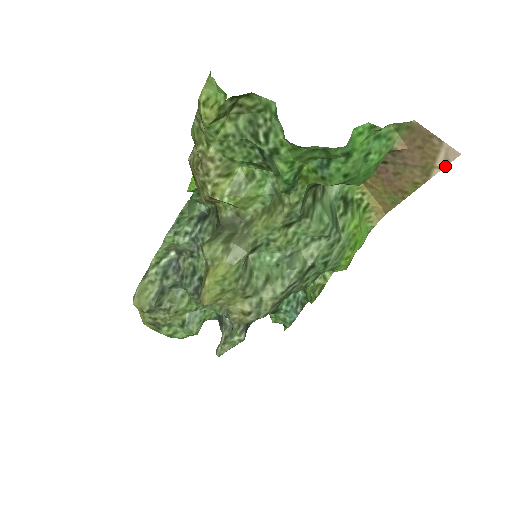
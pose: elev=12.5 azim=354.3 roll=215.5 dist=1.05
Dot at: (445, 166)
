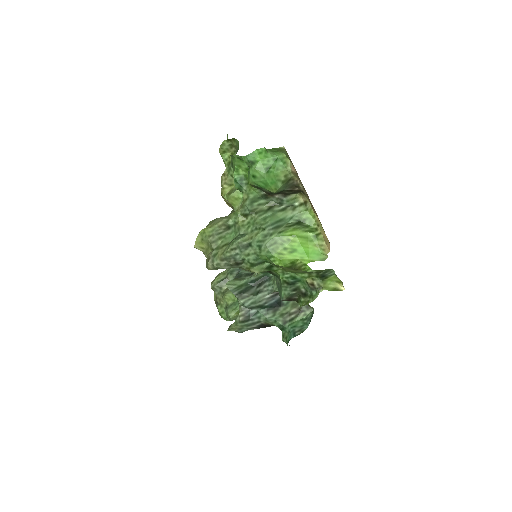
Dot at: occluded
